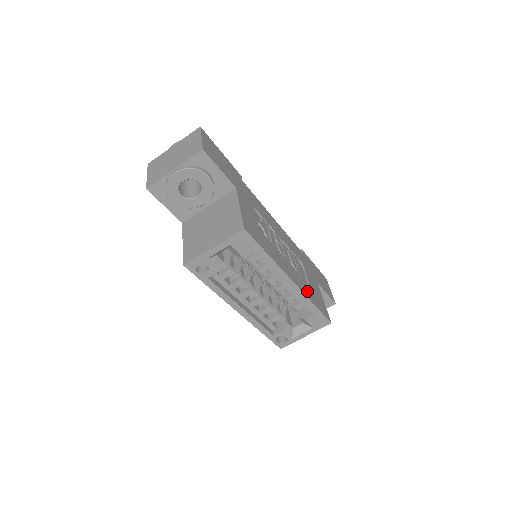
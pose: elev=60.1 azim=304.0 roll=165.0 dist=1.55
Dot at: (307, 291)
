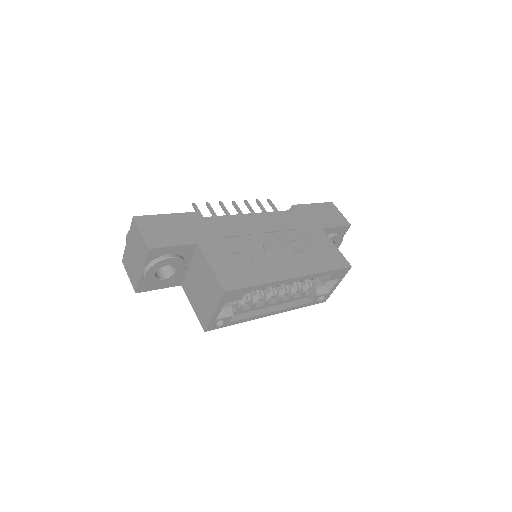
Dot at: (313, 265)
